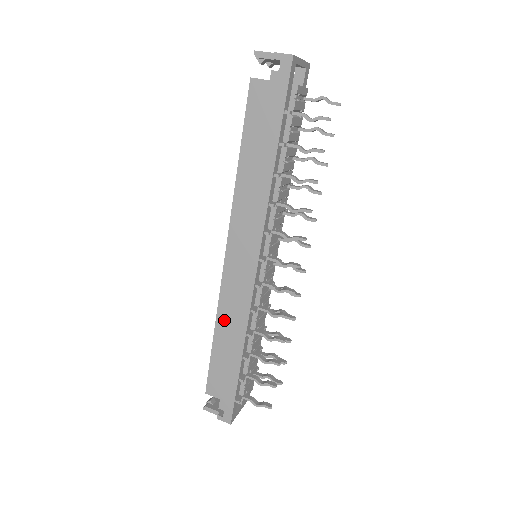
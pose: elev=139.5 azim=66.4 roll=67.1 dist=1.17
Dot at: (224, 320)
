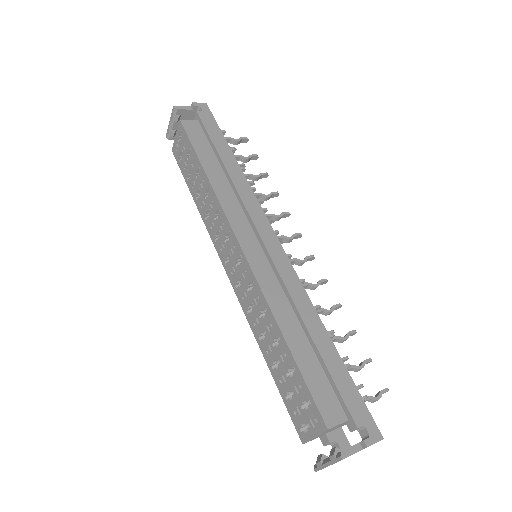
Dot at: (282, 312)
